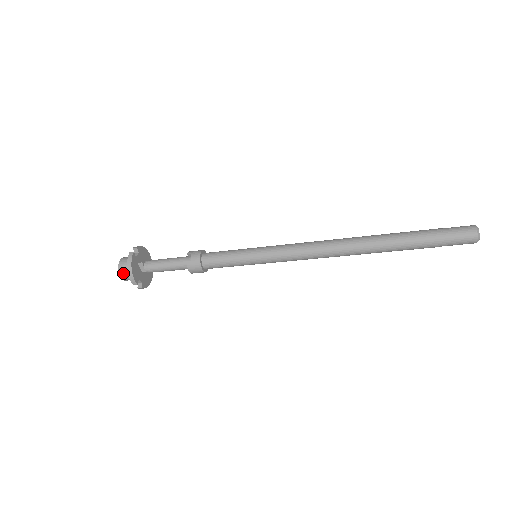
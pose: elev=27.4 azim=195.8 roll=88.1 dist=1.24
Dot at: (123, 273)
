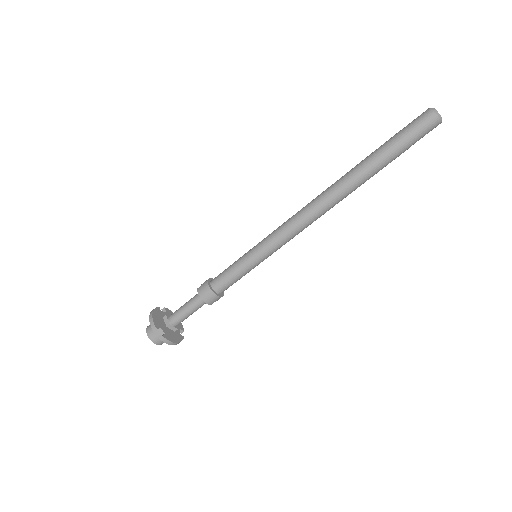
Dot at: (149, 330)
